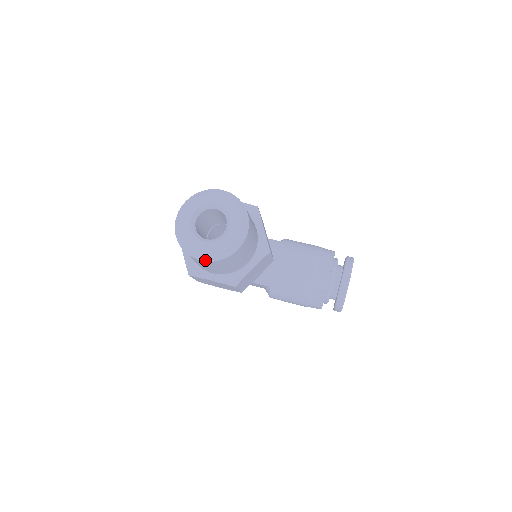
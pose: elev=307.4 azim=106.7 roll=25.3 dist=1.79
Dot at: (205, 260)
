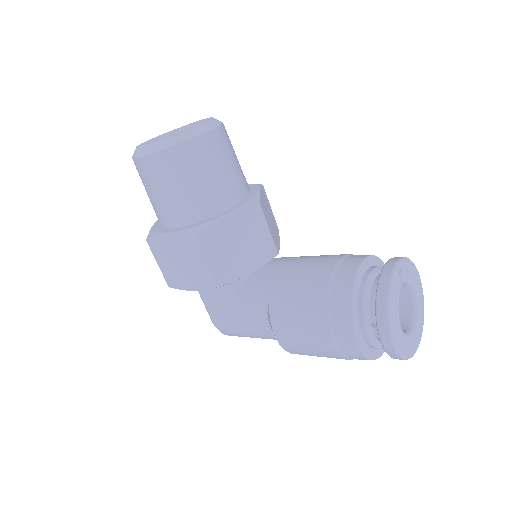
Dot at: (148, 153)
